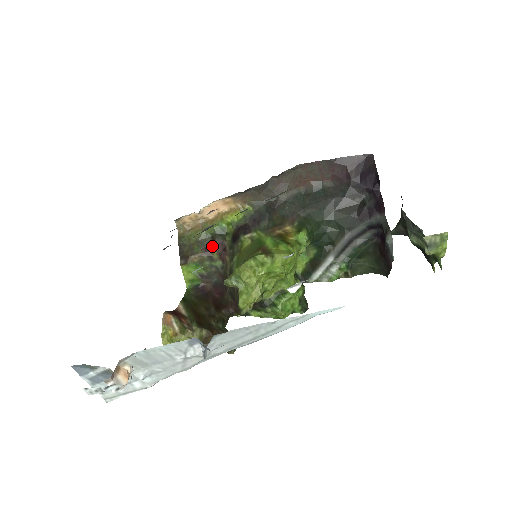
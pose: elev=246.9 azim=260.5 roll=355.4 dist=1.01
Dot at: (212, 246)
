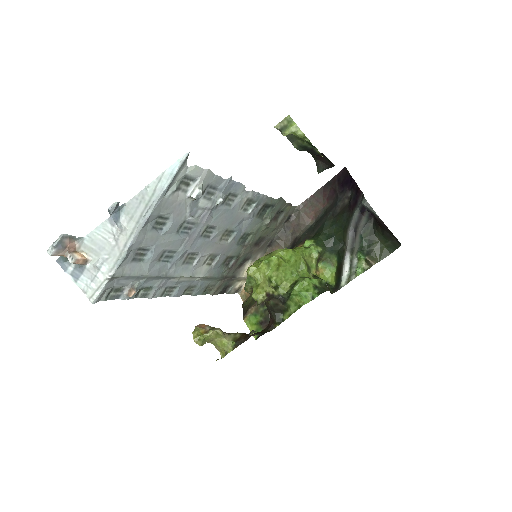
Dot at: occluded
